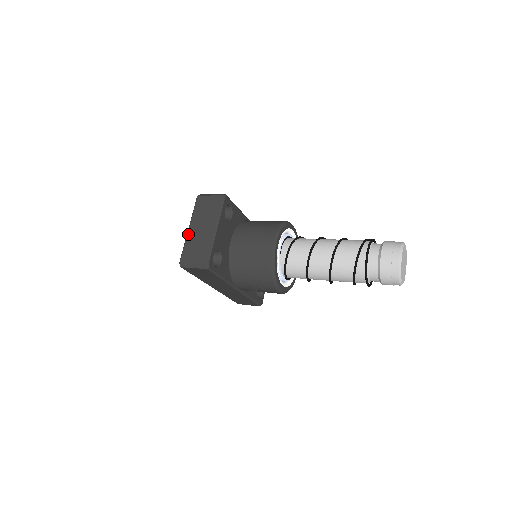
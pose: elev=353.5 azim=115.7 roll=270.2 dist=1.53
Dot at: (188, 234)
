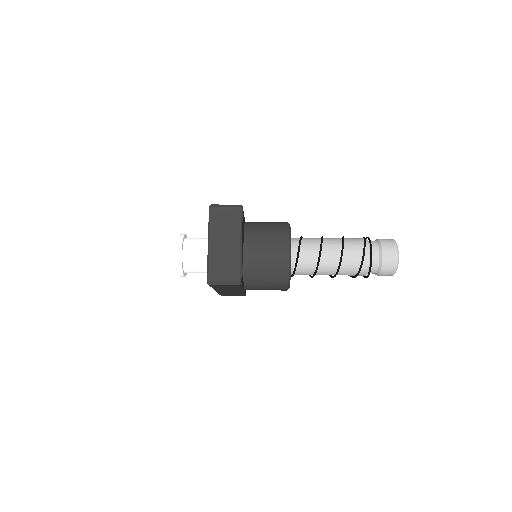
Dot at: (210, 250)
